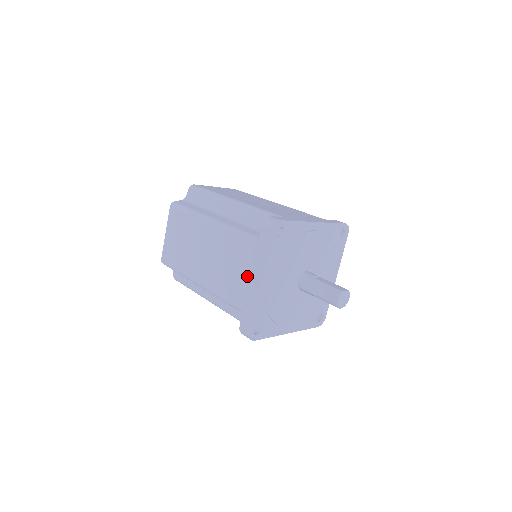
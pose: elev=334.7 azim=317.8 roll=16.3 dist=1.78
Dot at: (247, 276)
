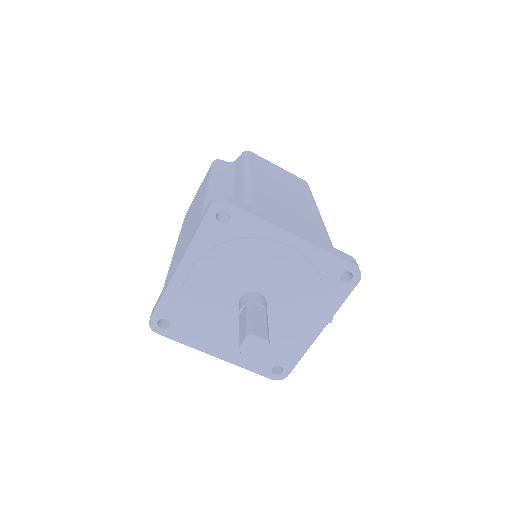
Dot at: (180, 254)
